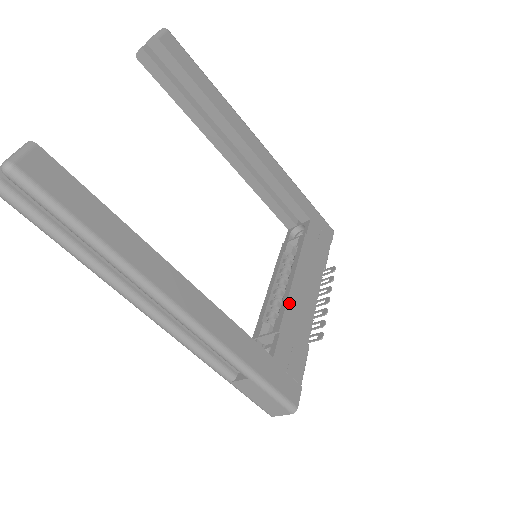
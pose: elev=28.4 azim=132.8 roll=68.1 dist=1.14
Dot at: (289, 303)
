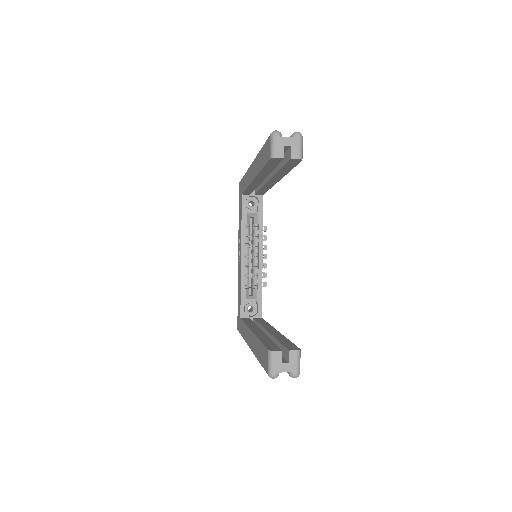
Dot at: occluded
